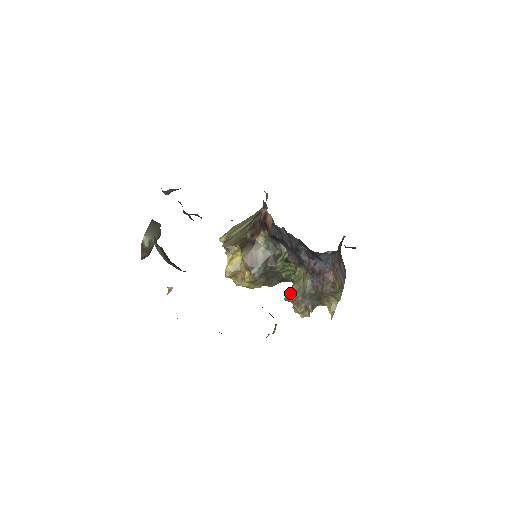
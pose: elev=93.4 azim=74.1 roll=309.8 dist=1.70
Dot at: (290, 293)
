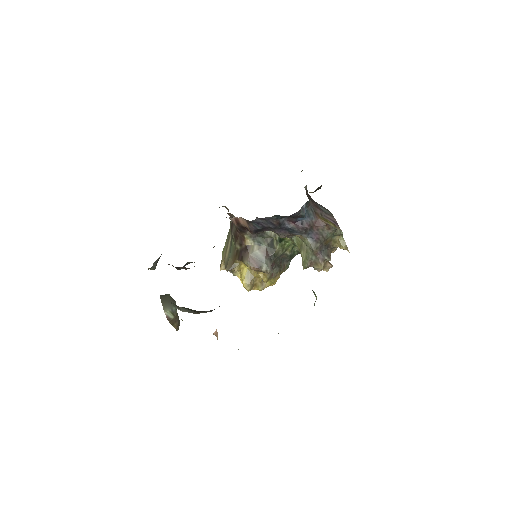
Dot at: (303, 261)
